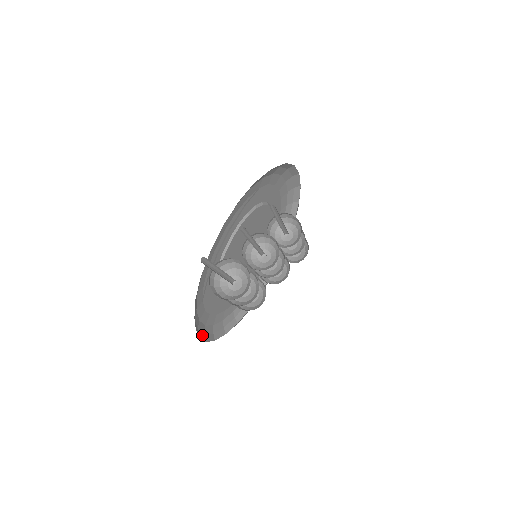
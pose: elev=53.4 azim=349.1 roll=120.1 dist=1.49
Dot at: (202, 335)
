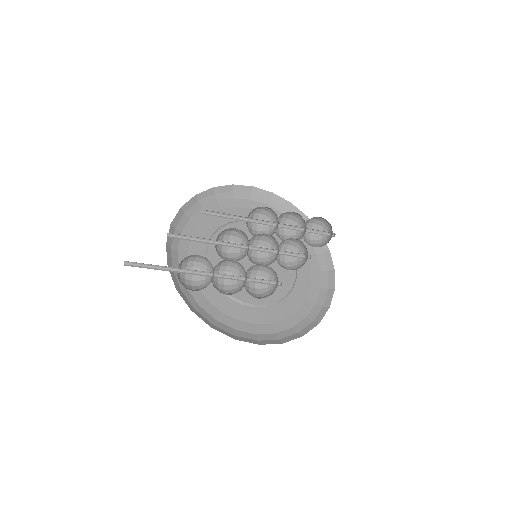
Dot at: (250, 340)
